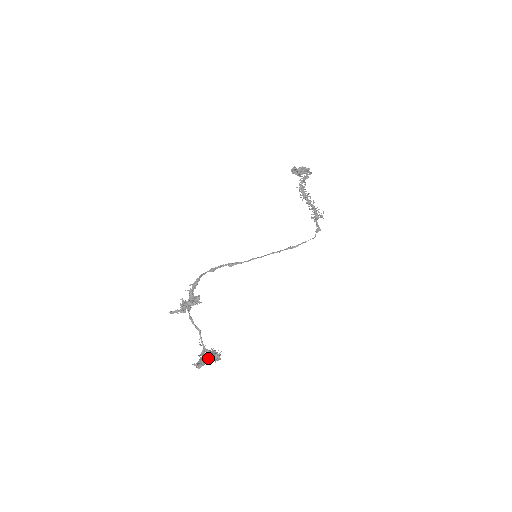
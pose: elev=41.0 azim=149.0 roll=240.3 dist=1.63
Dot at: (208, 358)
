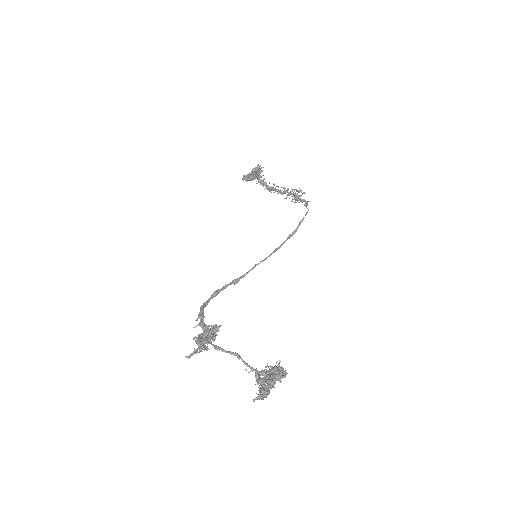
Dot at: (269, 379)
